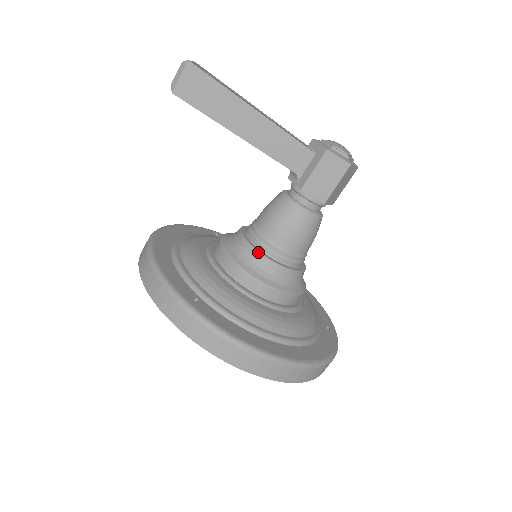
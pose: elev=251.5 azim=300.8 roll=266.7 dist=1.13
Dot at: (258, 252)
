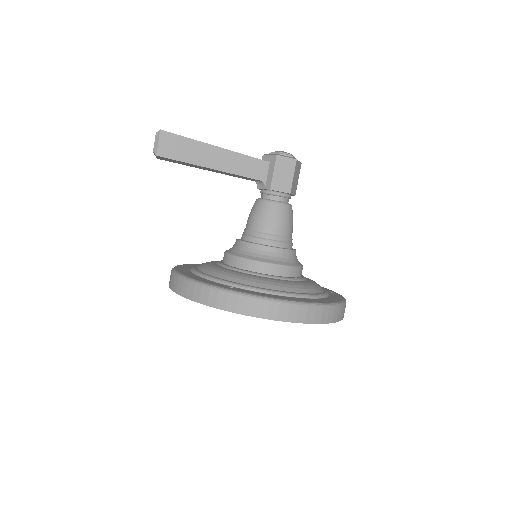
Dot at: (259, 245)
